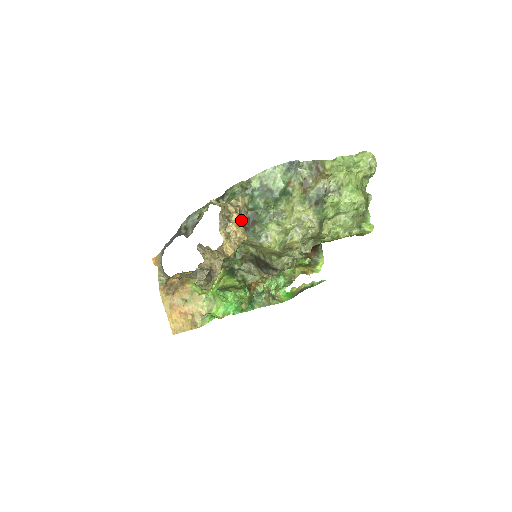
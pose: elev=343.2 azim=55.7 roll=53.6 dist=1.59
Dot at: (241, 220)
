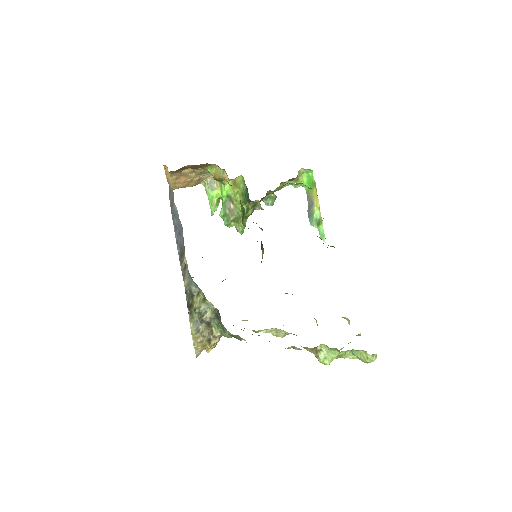
Dot at: occluded
